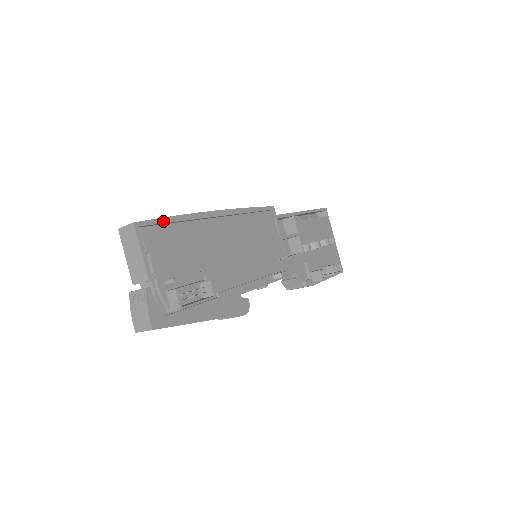
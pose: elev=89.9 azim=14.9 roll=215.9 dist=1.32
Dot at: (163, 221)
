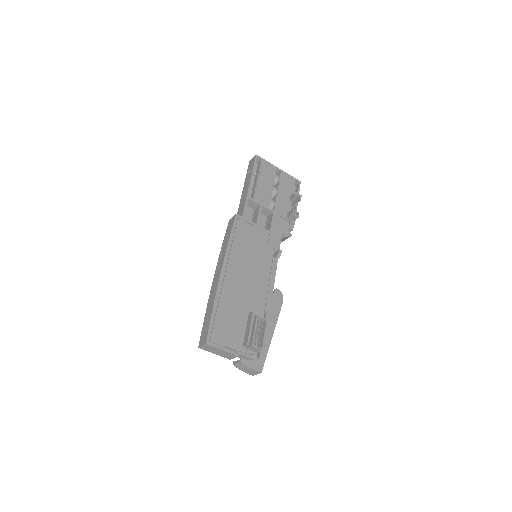
Dot at: (212, 321)
